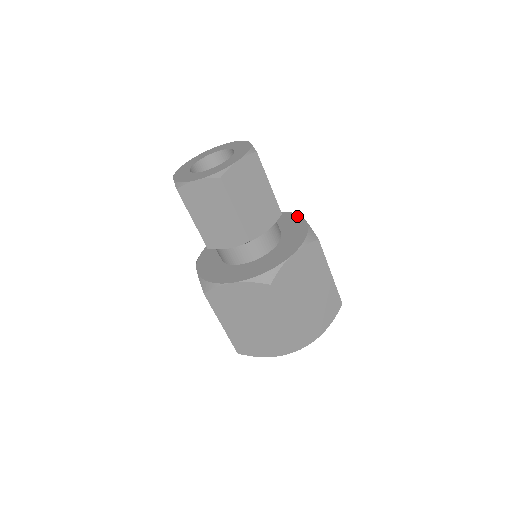
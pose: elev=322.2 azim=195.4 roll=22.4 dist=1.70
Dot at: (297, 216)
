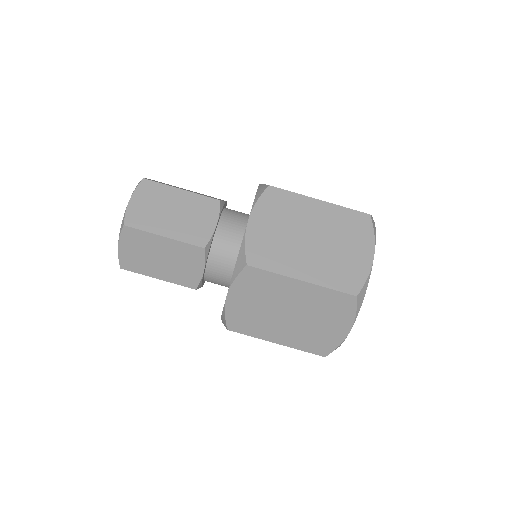
Dot at: occluded
